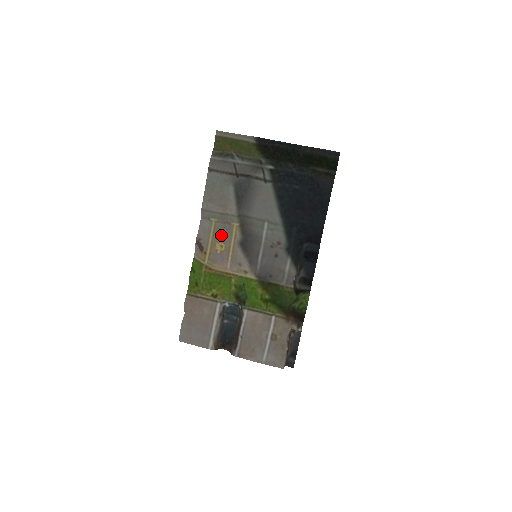
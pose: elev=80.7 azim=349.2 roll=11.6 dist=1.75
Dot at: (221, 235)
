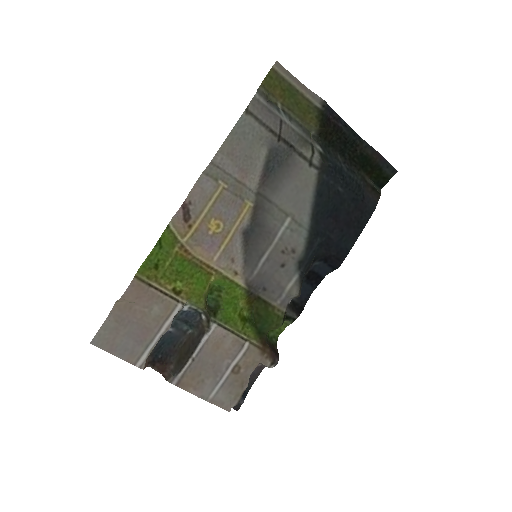
Dot at: (224, 210)
